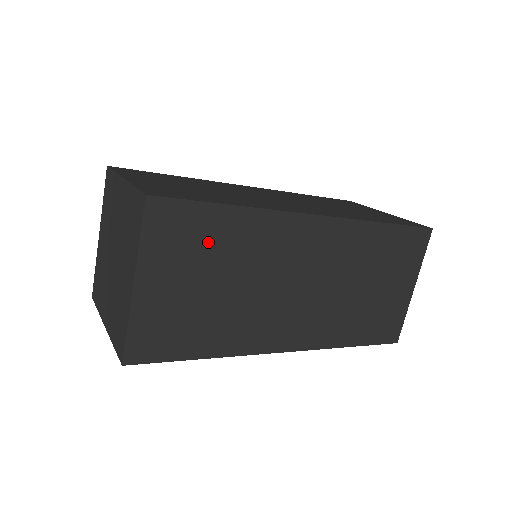
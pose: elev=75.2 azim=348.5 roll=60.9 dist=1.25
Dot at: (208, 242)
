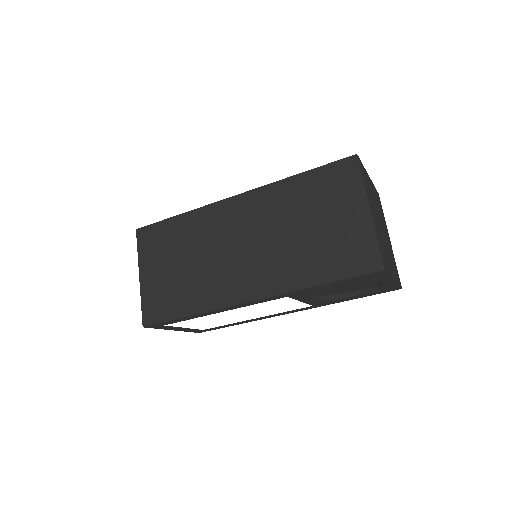
Dot at: (170, 240)
